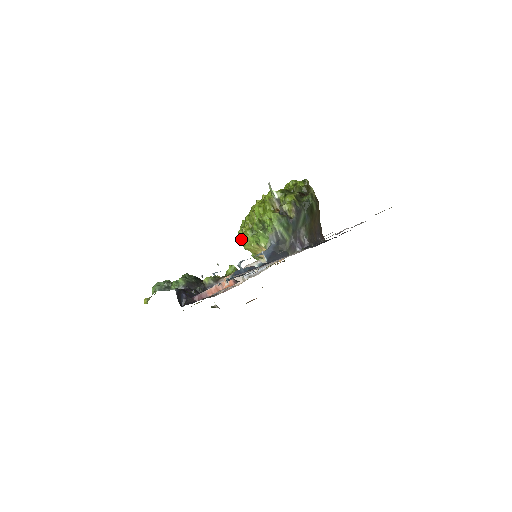
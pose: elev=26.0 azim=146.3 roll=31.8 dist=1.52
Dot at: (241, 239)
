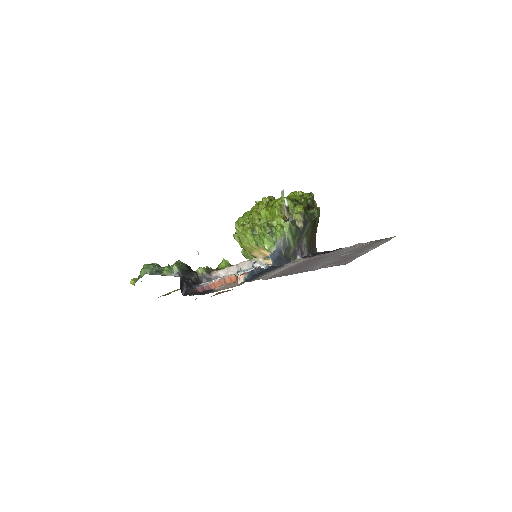
Dot at: (239, 236)
